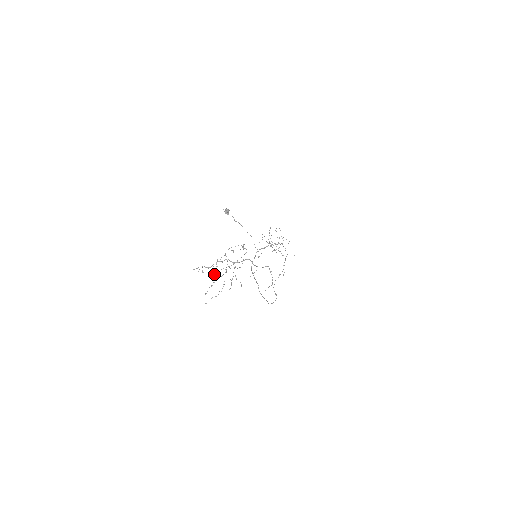
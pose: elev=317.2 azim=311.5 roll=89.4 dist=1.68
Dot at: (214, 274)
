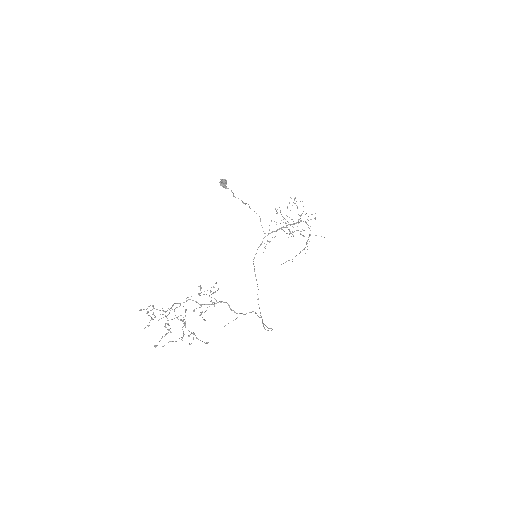
Dot at: occluded
